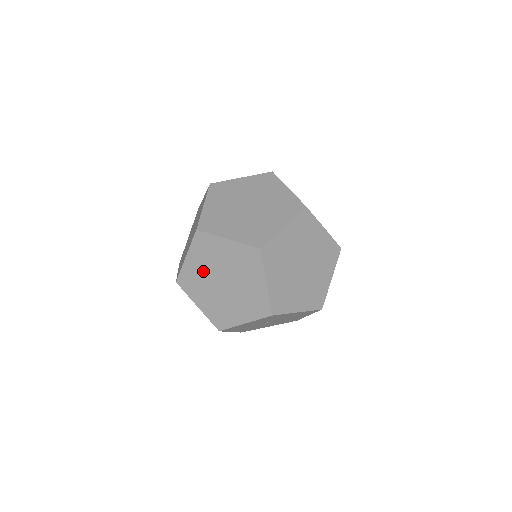
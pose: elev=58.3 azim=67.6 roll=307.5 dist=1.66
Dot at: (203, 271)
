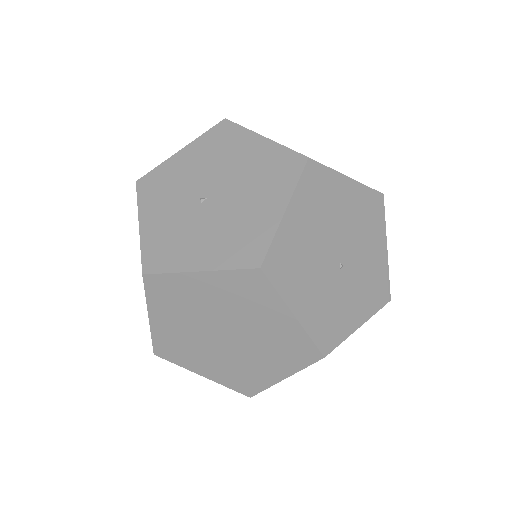
Dot at: (208, 304)
